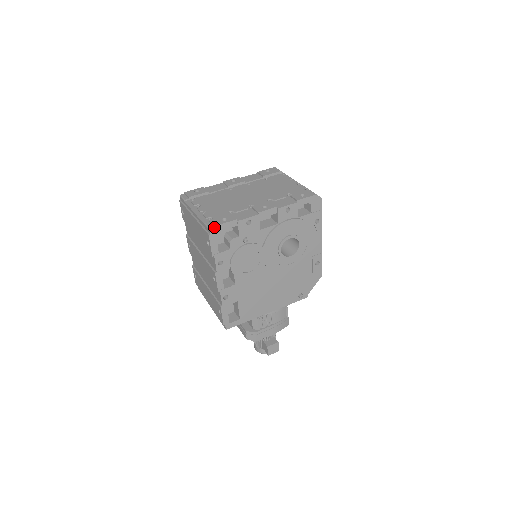
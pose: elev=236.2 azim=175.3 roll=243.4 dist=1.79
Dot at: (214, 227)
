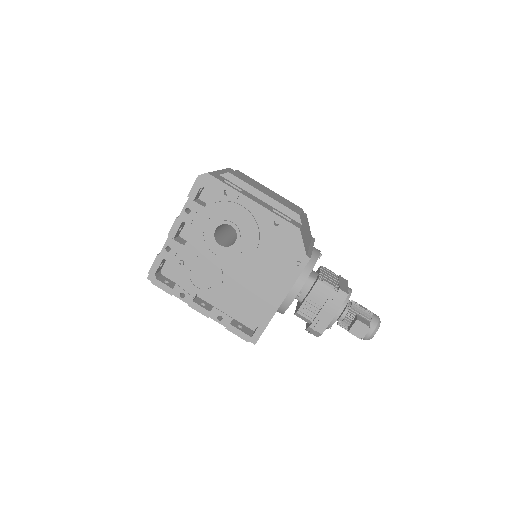
Dot at: (149, 274)
